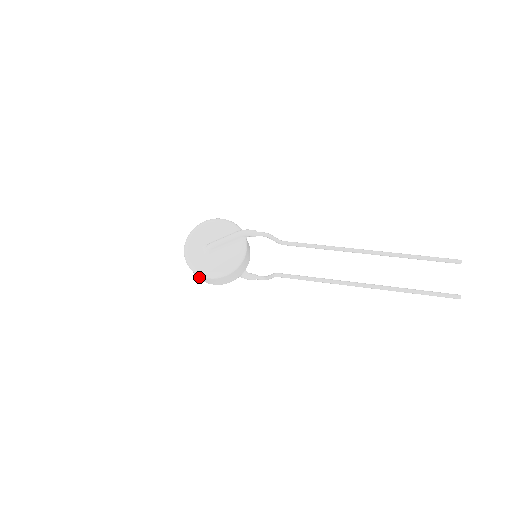
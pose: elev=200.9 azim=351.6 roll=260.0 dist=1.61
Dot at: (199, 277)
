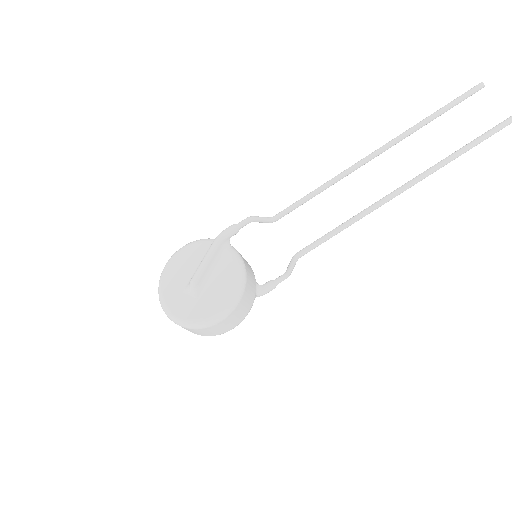
Dot at: (208, 332)
